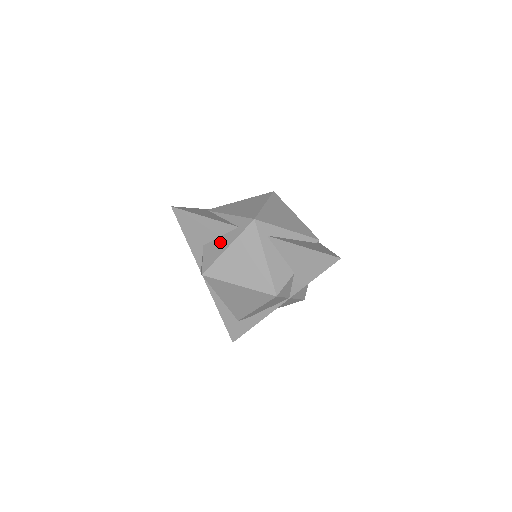
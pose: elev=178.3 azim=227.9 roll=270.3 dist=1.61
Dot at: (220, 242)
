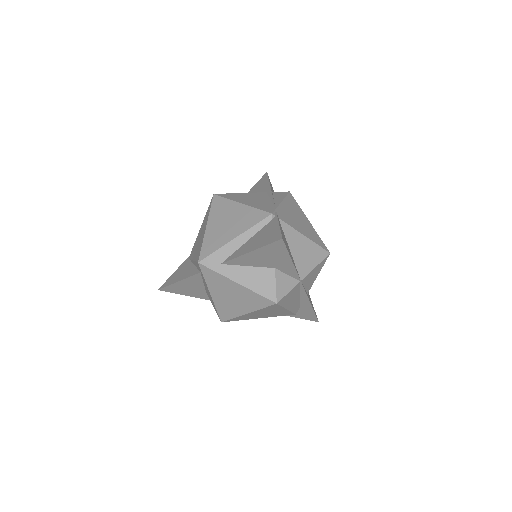
Dot at: (206, 289)
